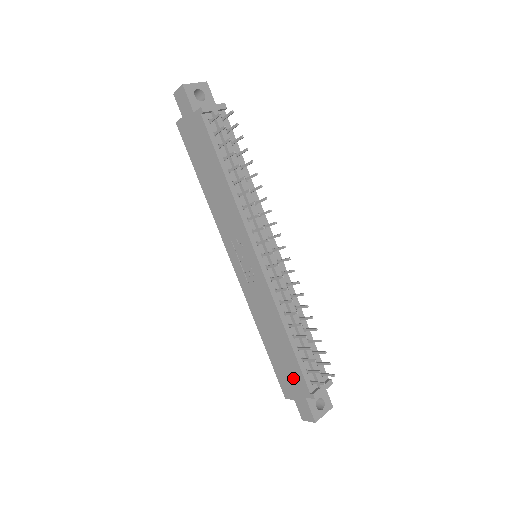
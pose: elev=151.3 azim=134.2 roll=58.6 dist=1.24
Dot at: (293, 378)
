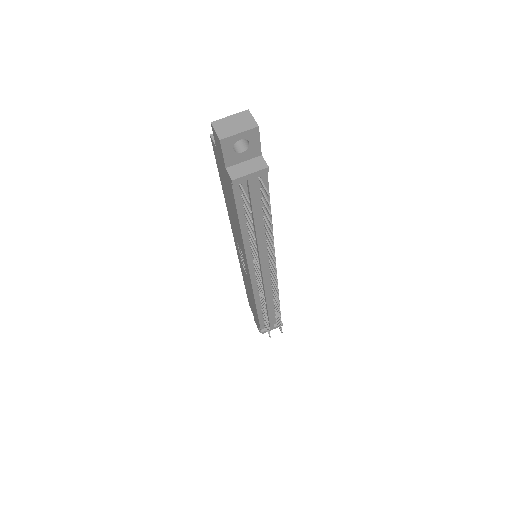
Dot at: (255, 314)
